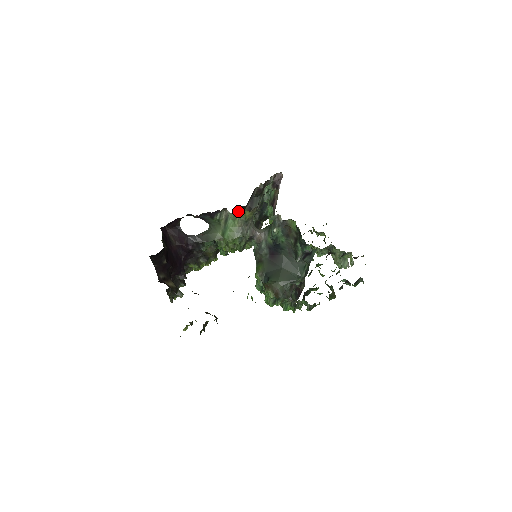
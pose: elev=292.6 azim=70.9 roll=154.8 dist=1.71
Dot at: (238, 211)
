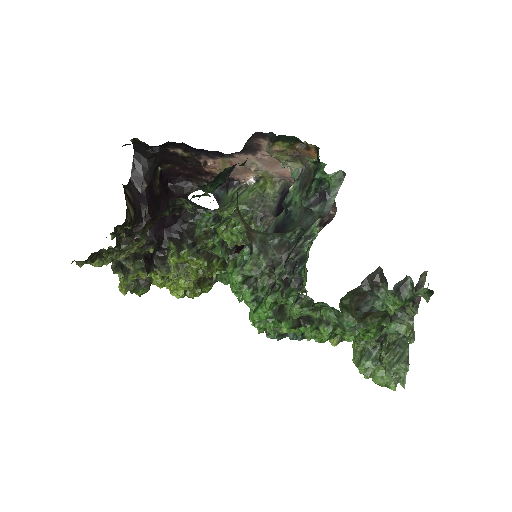
Dot at: (260, 184)
